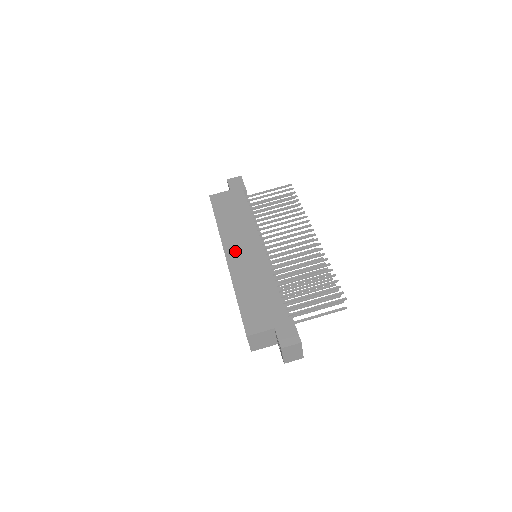
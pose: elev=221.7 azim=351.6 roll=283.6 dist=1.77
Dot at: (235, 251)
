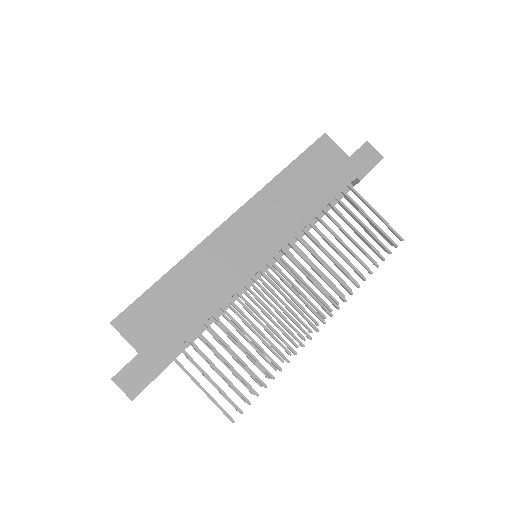
Dot at: (241, 228)
